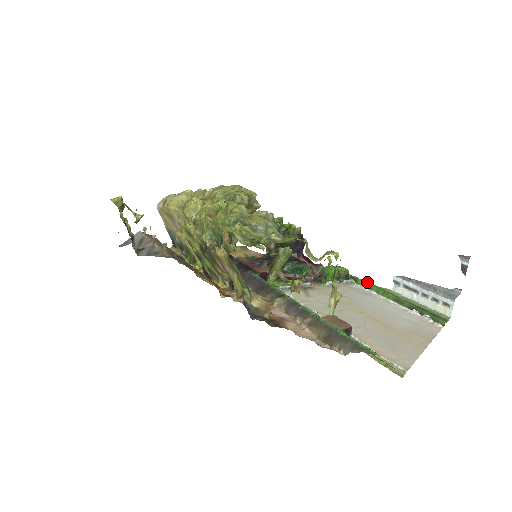
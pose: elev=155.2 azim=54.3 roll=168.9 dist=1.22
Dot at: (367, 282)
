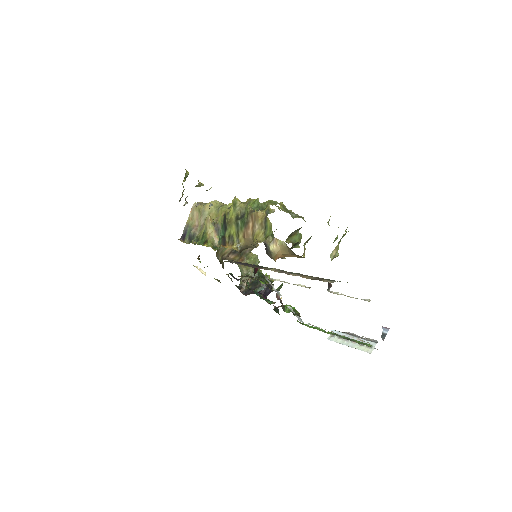
Dot at: (312, 326)
